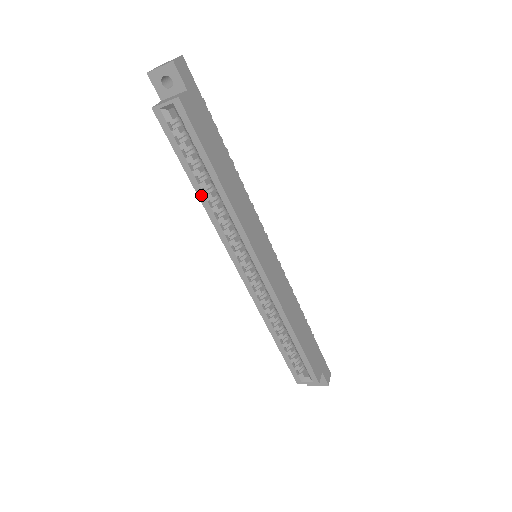
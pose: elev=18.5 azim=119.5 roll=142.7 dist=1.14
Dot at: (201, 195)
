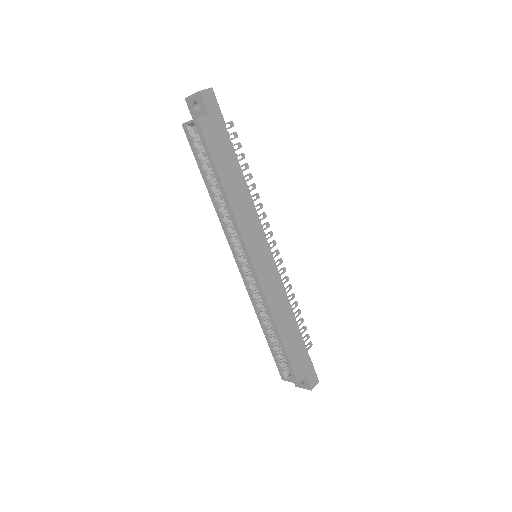
Dot at: (212, 196)
